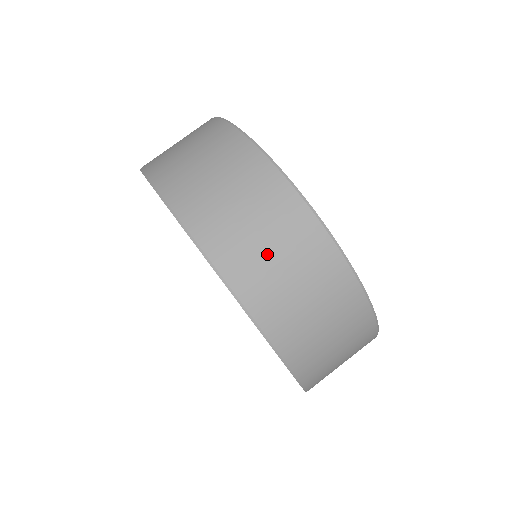
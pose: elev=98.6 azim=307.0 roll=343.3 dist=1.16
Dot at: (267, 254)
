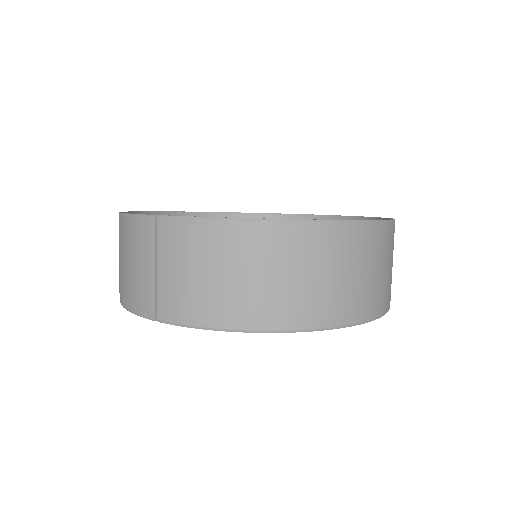
Dot at: (375, 277)
